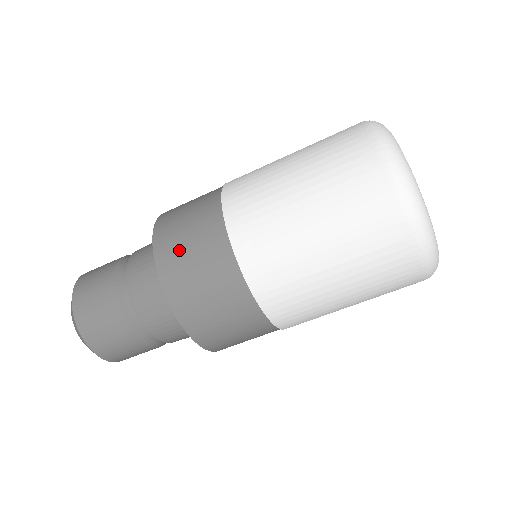
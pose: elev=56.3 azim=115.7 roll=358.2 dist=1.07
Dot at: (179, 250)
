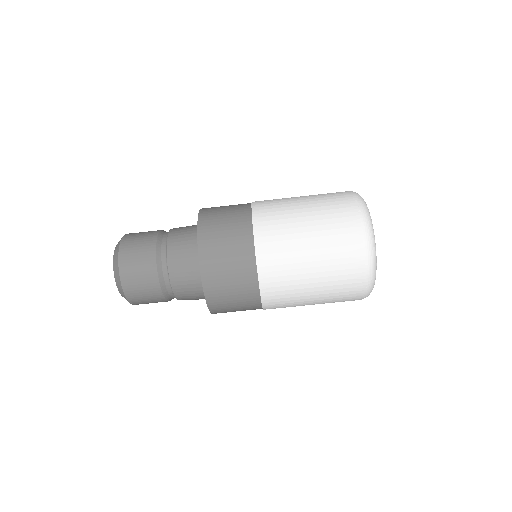
Dot at: (217, 246)
